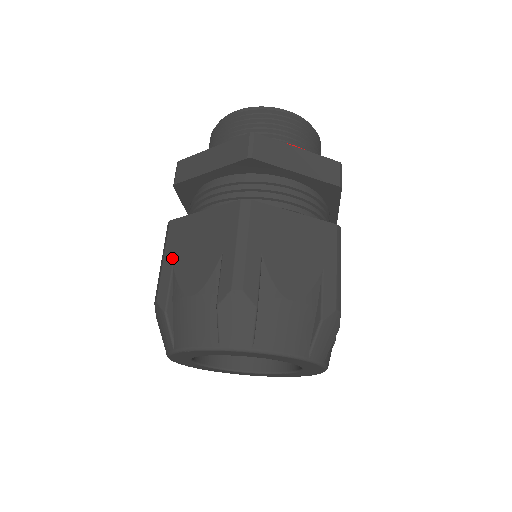
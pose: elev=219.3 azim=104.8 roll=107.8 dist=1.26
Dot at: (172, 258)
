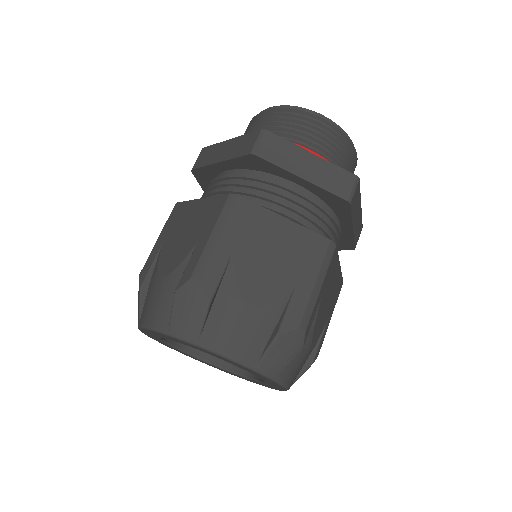
Dot at: (164, 238)
